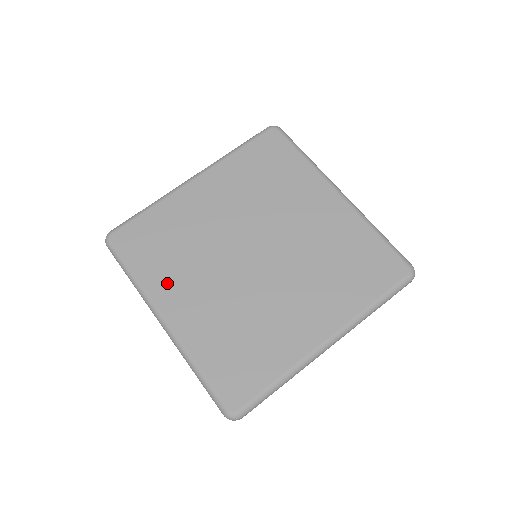
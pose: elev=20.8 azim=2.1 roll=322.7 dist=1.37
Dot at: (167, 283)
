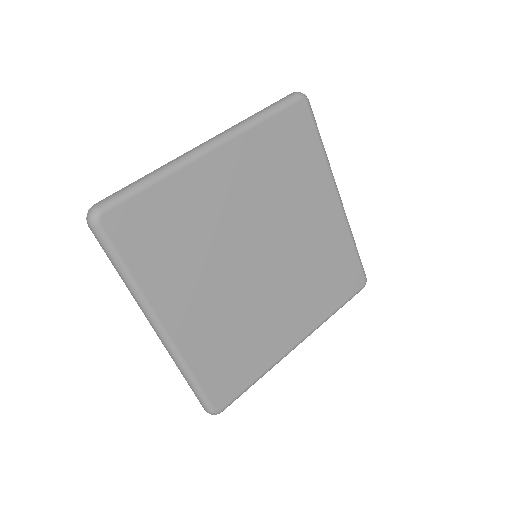
Dot at: (170, 287)
